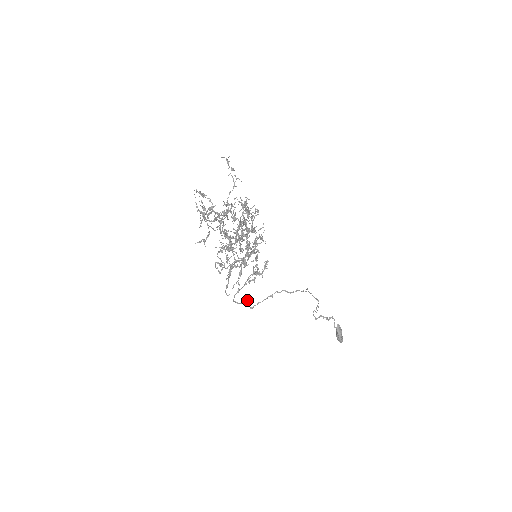
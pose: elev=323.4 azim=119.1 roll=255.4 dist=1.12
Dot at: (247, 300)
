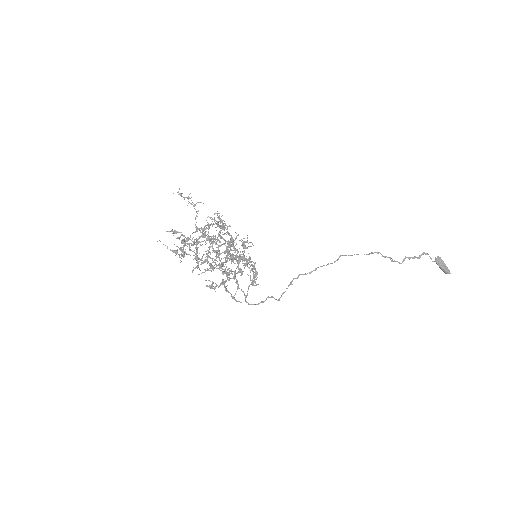
Dot at: (267, 297)
